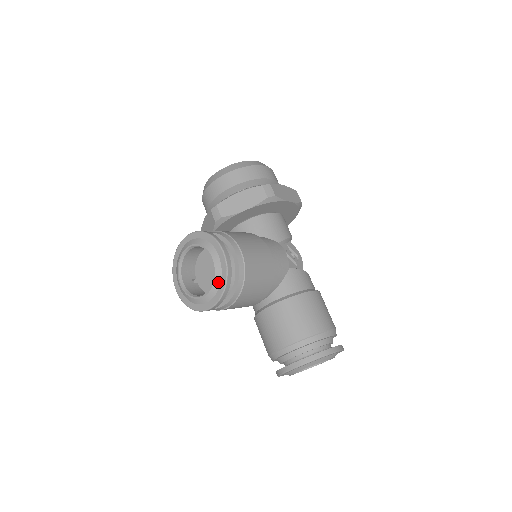
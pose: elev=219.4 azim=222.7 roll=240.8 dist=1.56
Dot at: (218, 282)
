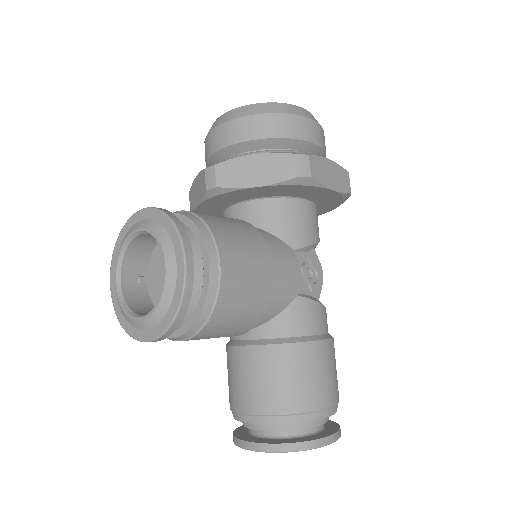
Dot at: (164, 309)
